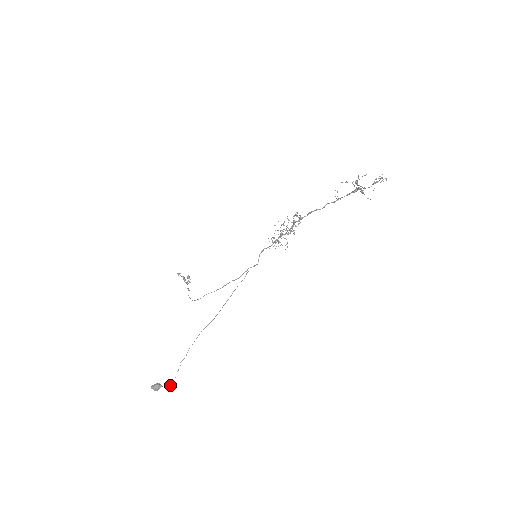
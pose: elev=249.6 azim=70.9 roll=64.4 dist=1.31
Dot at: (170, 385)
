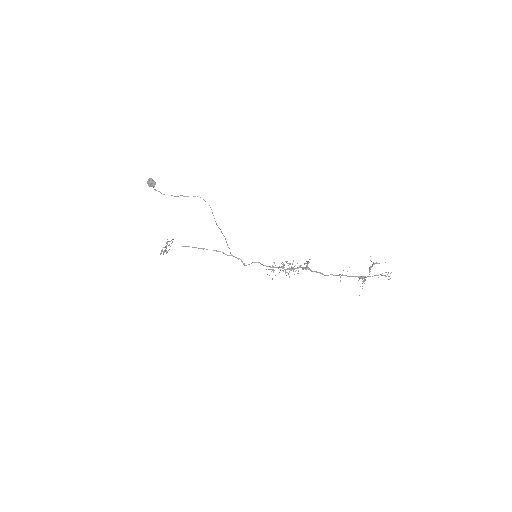
Dot at: (160, 192)
